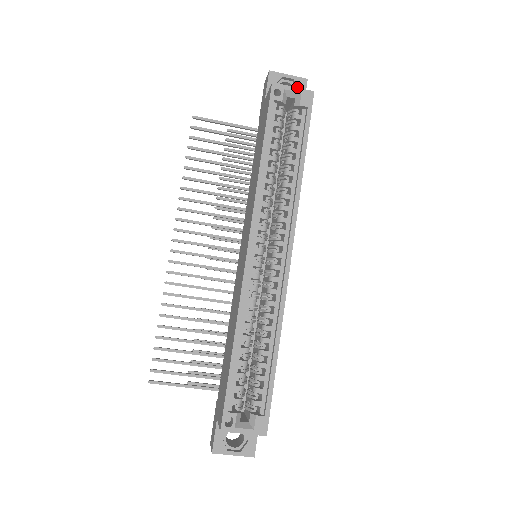
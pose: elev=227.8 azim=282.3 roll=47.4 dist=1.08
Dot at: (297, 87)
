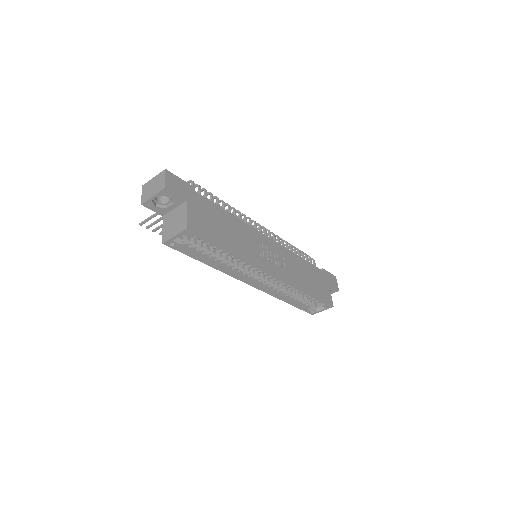
Dot at: occluded
